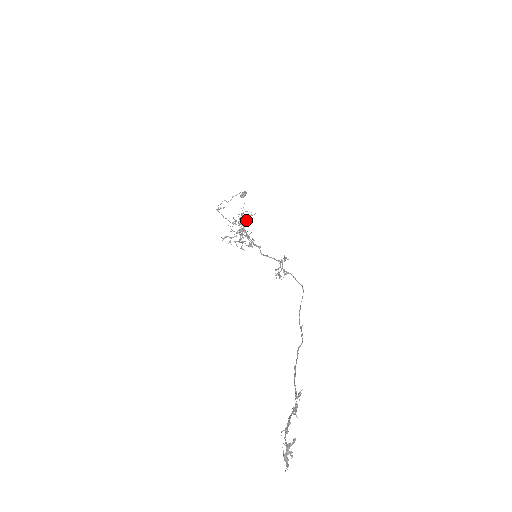
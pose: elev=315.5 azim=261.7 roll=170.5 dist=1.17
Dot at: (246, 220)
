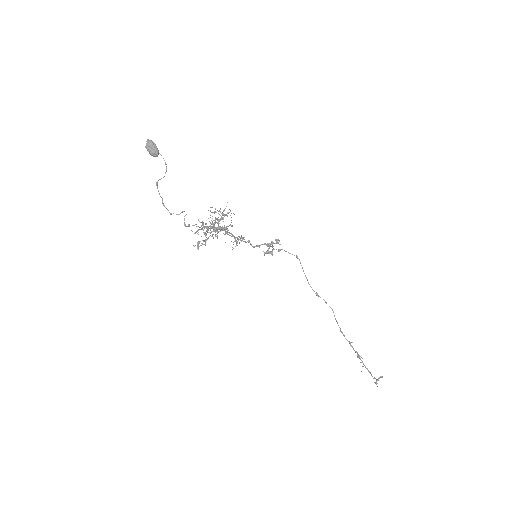
Dot at: occluded
